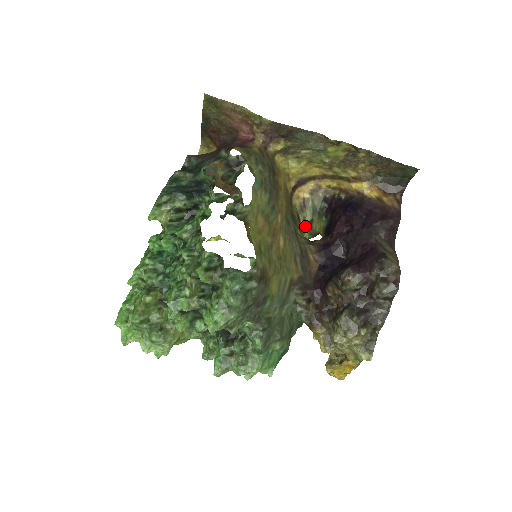
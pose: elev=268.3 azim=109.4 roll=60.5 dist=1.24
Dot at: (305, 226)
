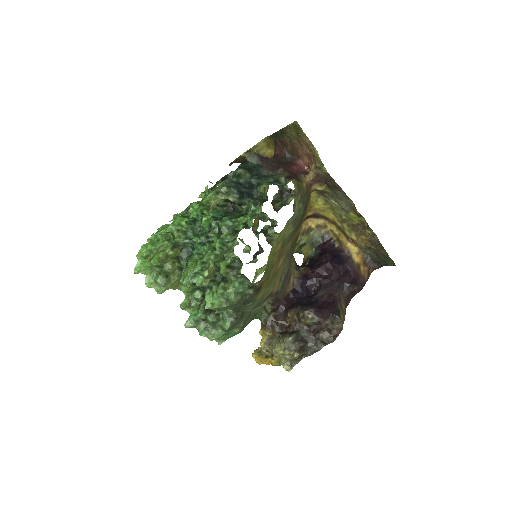
Dot at: (298, 245)
